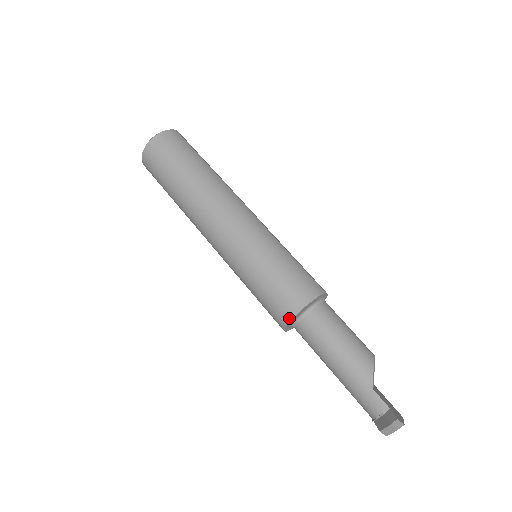
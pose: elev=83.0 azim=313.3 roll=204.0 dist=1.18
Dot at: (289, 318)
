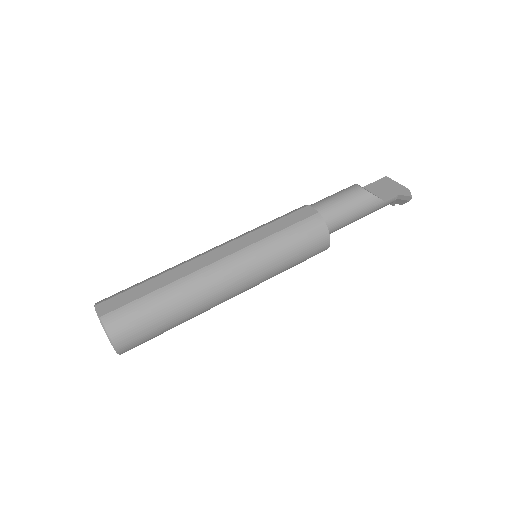
Dot at: occluded
